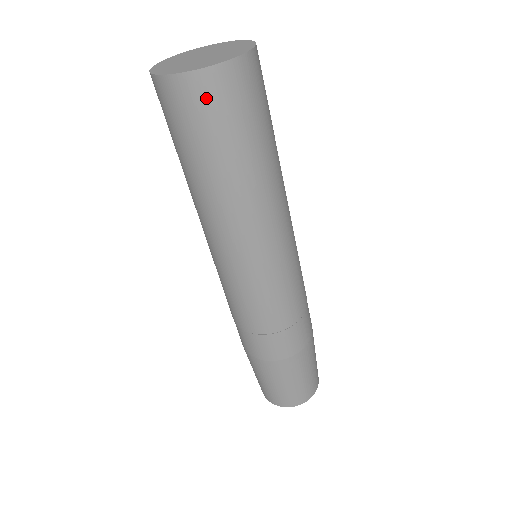
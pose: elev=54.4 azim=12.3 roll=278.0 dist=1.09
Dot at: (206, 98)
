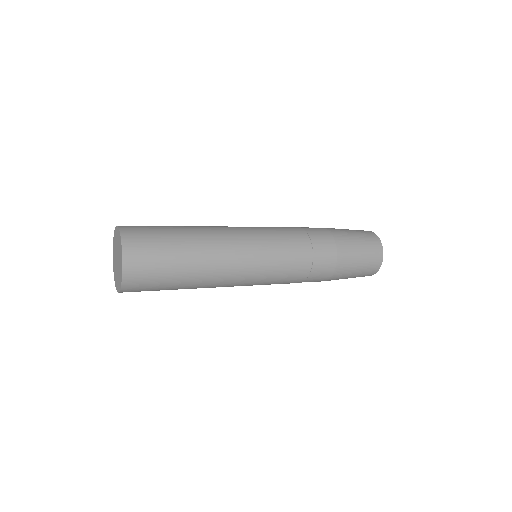
Dot at: (138, 282)
